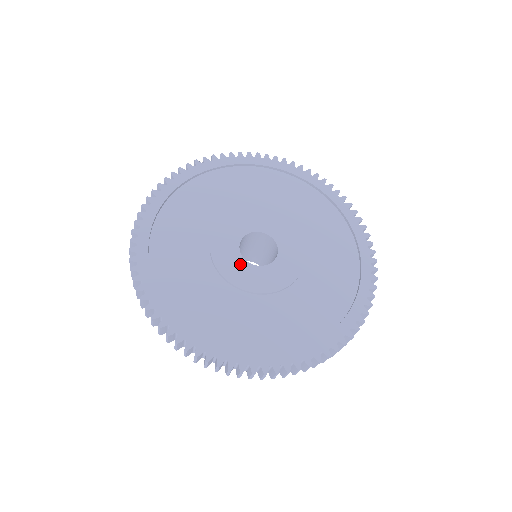
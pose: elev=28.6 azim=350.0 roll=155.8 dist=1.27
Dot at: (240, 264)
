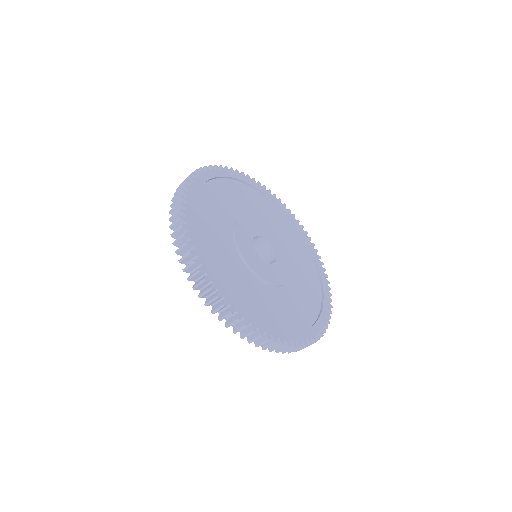
Dot at: (249, 239)
